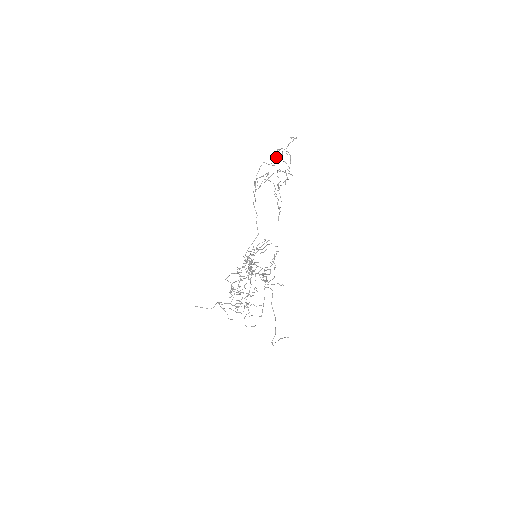
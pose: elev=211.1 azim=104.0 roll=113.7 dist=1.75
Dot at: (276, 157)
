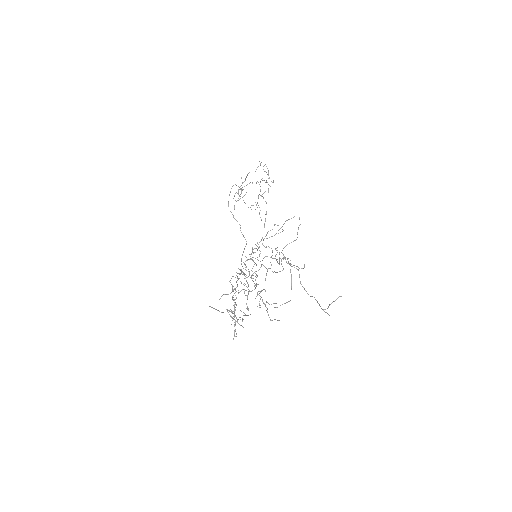
Dot at: (245, 180)
